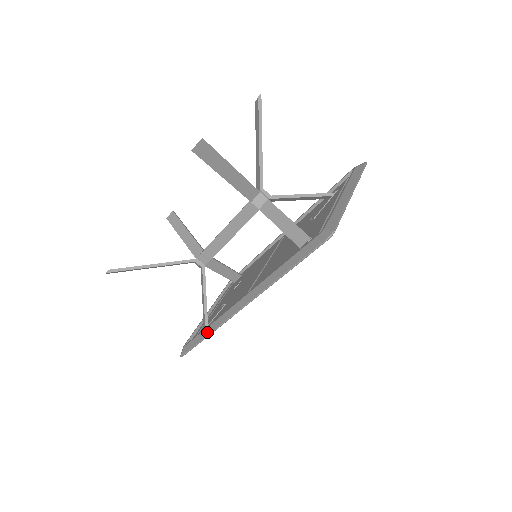
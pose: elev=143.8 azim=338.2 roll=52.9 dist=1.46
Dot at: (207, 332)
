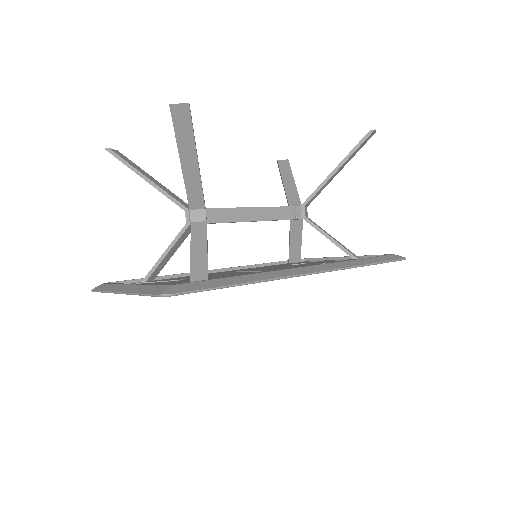
Dot at: (249, 278)
